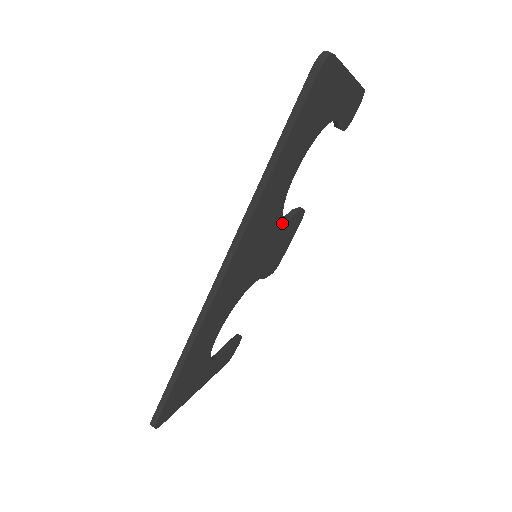
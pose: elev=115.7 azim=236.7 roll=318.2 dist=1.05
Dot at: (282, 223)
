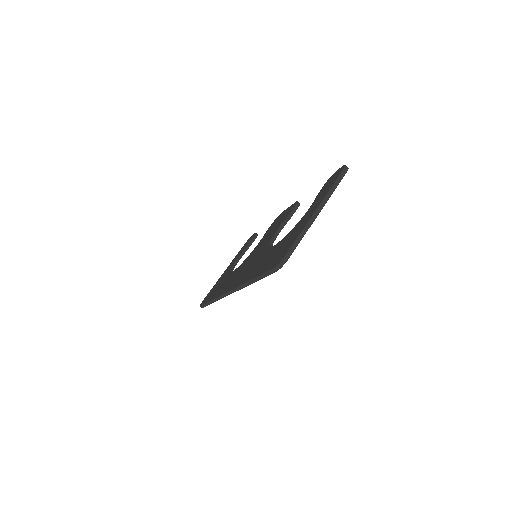
Dot at: (275, 238)
